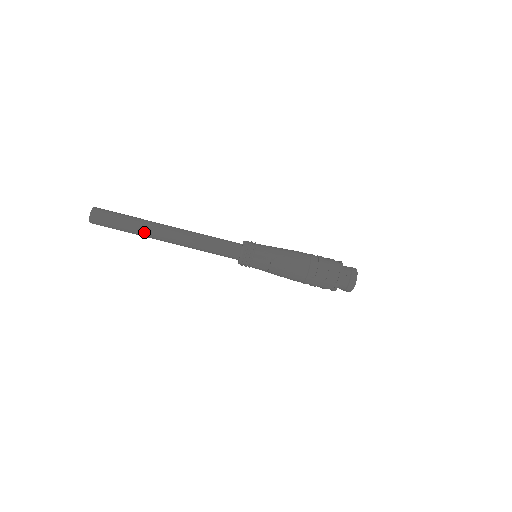
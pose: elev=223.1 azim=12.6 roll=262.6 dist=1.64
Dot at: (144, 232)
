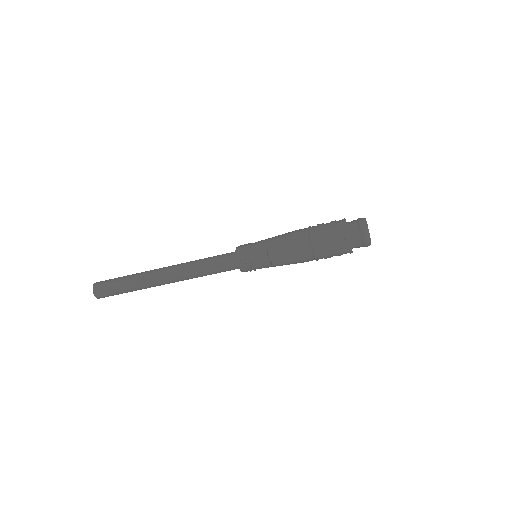
Dot at: (143, 282)
